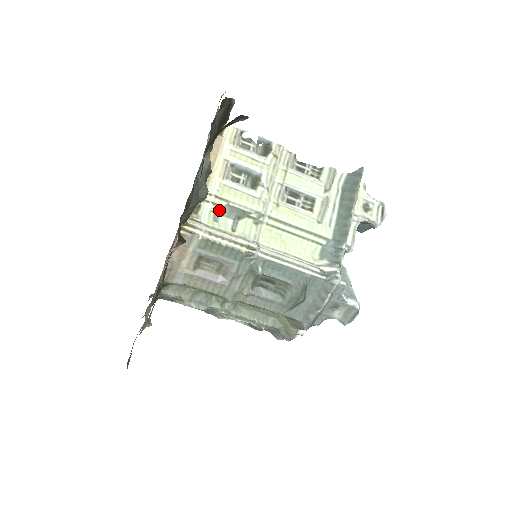
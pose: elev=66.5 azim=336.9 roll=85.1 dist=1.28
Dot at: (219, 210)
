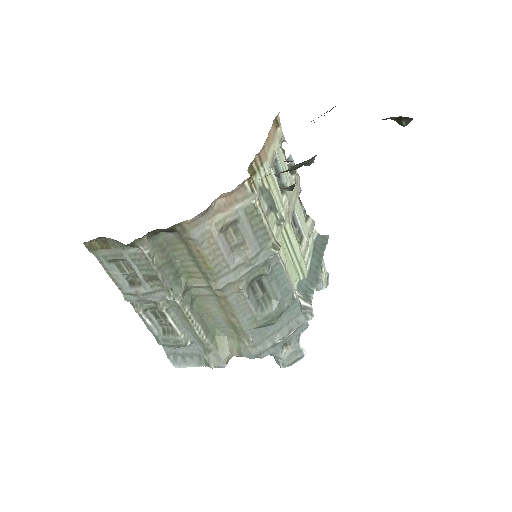
Dot at: (262, 189)
